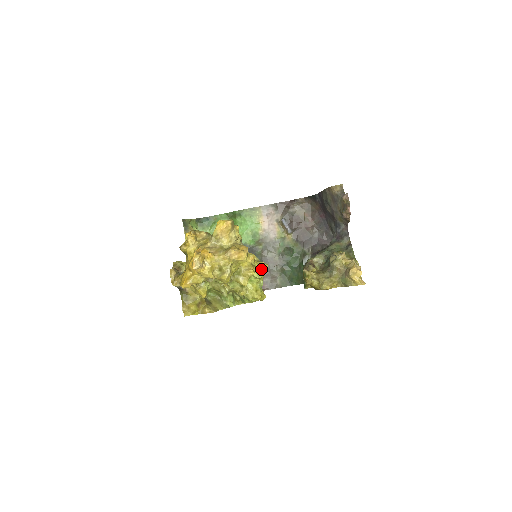
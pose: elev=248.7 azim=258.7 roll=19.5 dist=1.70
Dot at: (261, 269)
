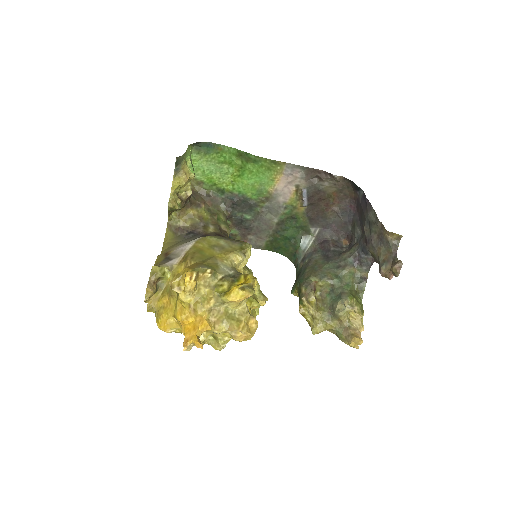
Dot at: occluded
